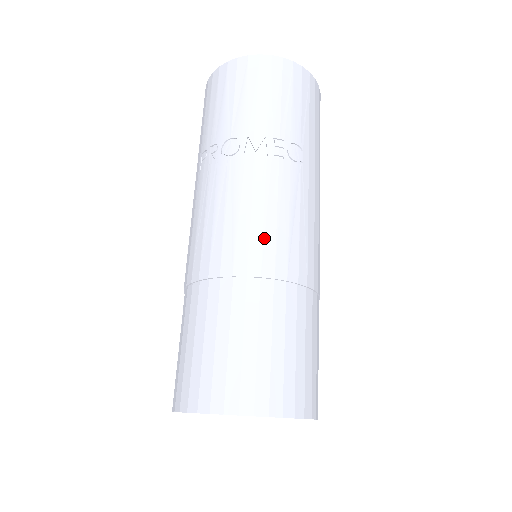
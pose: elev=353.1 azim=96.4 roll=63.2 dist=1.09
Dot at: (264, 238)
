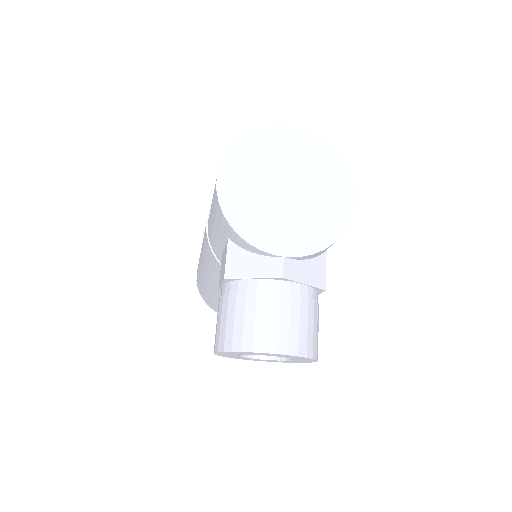
Dot at: occluded
